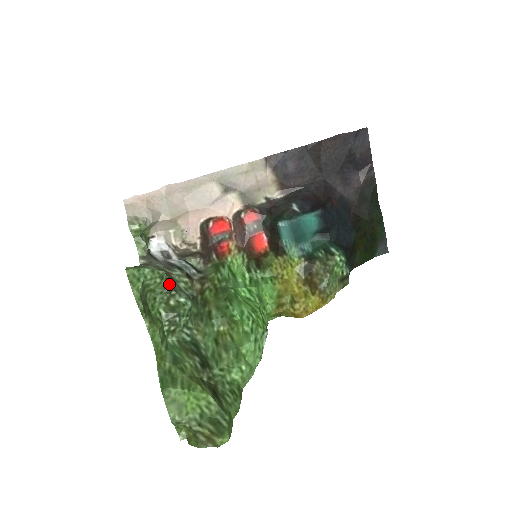
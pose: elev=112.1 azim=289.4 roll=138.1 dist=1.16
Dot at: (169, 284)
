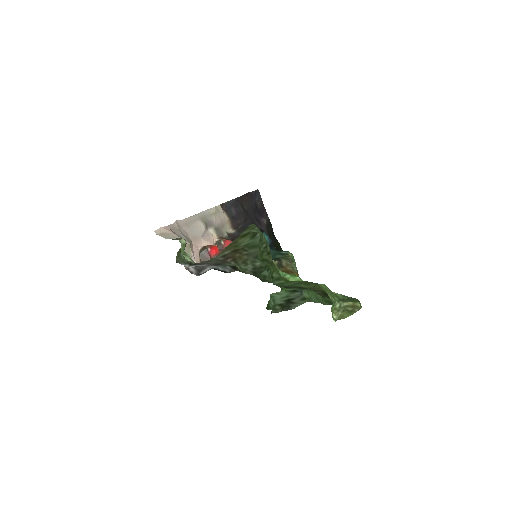
Dot at: occluded
